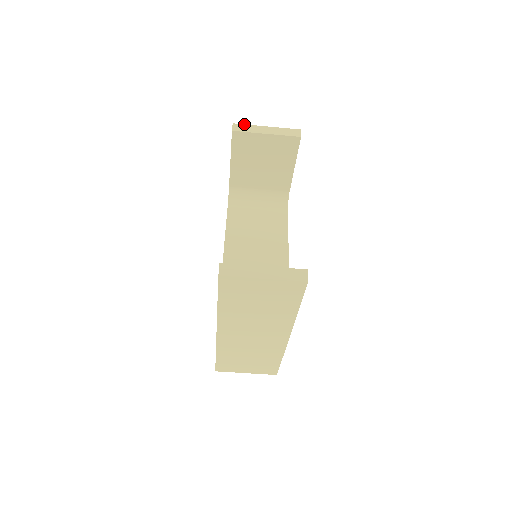
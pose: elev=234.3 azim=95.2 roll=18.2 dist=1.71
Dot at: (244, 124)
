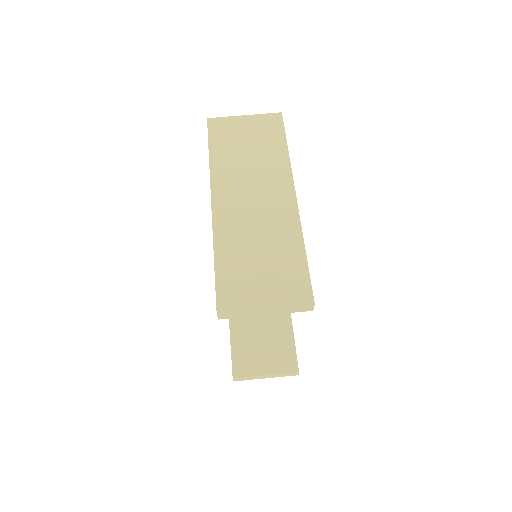
Dot at: occluded
